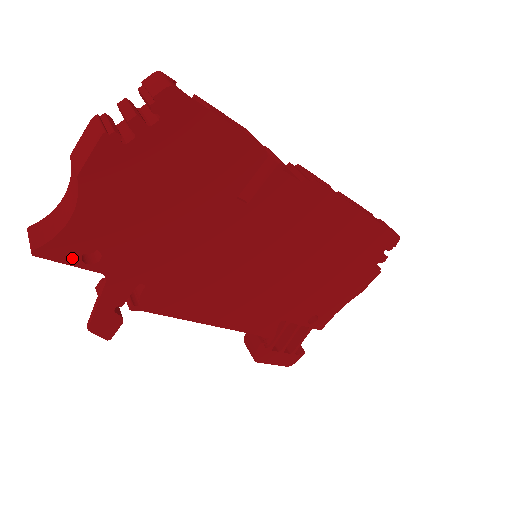
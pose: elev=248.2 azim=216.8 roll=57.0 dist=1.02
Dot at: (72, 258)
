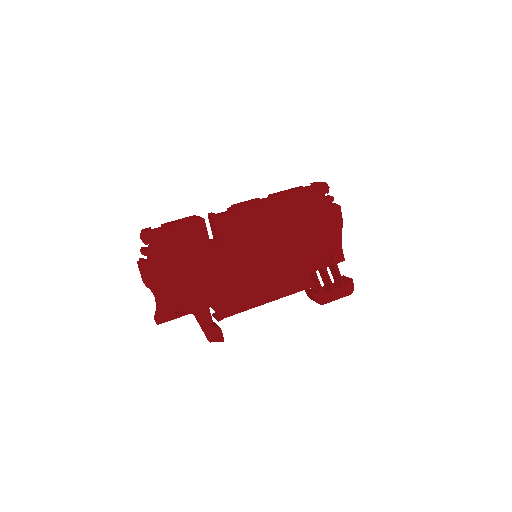
Dot at: (172, 316)
